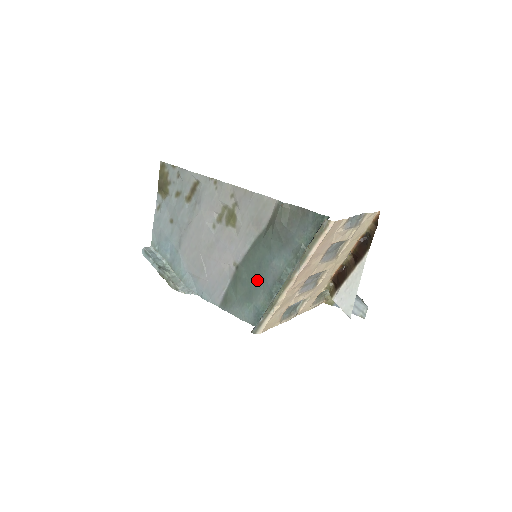
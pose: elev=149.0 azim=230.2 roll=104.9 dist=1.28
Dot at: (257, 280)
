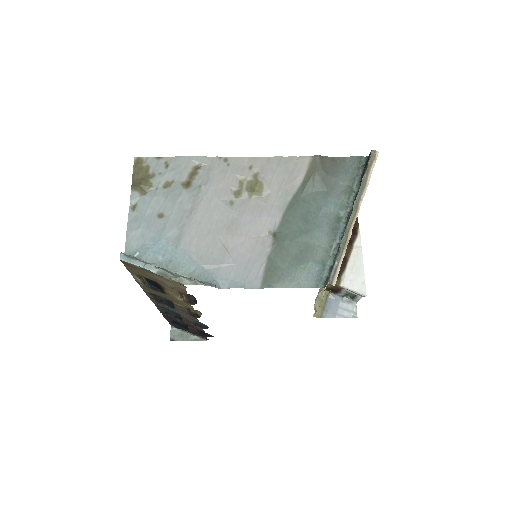
Dot at: (307, 236)
